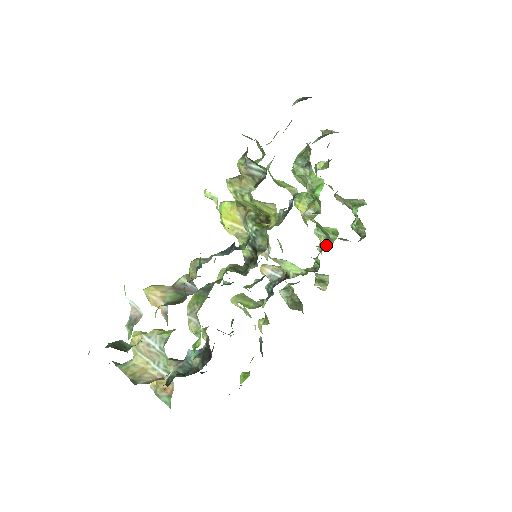
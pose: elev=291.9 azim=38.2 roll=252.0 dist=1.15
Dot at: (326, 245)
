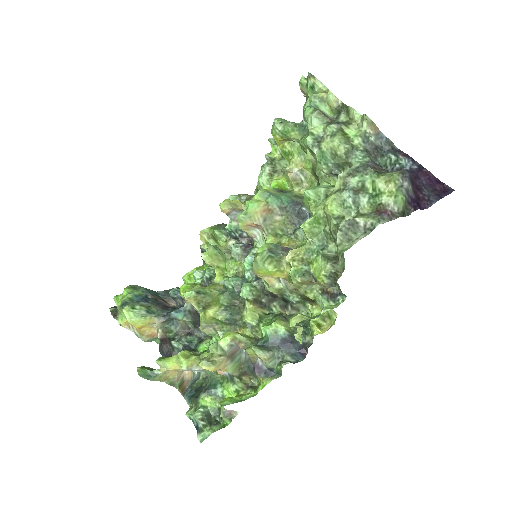
Dot at: occluded
